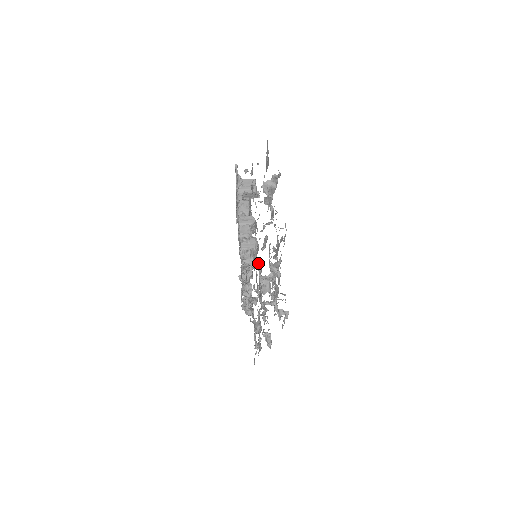
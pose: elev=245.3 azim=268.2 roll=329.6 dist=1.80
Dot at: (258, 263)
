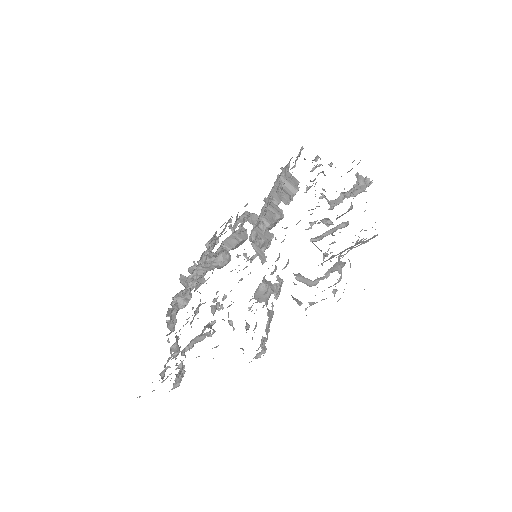
Dot at: (277, 258)
